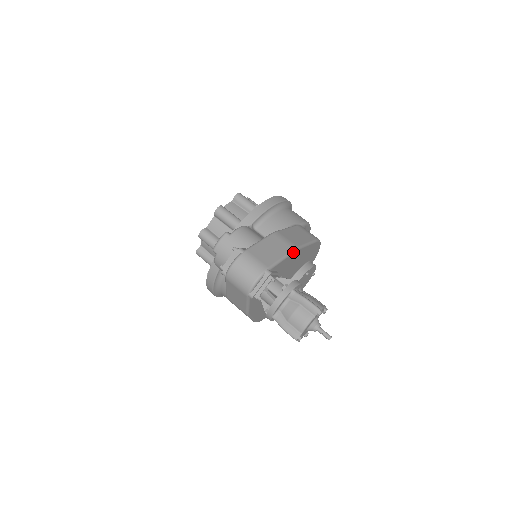
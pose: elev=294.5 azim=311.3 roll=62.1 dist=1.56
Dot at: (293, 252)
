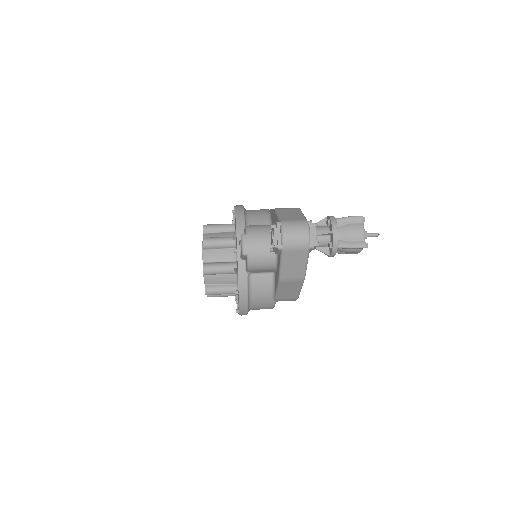
Dot at: occluded
